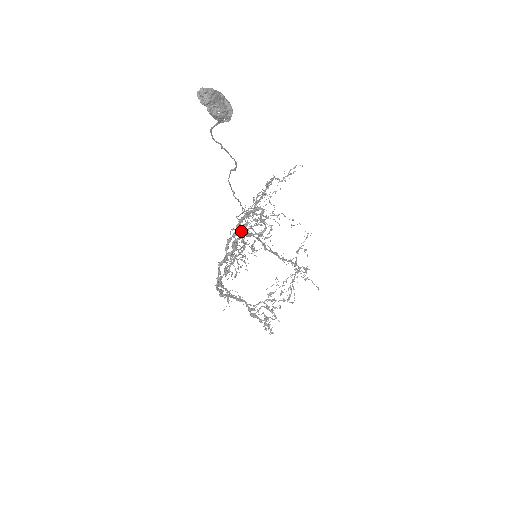
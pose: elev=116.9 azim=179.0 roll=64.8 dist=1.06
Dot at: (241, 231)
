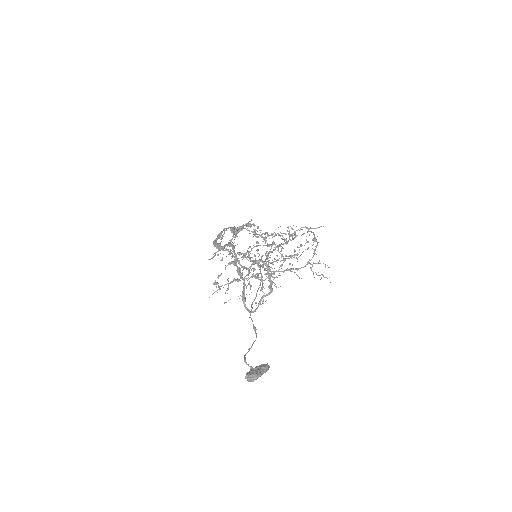
Dot at: (255, 263)
